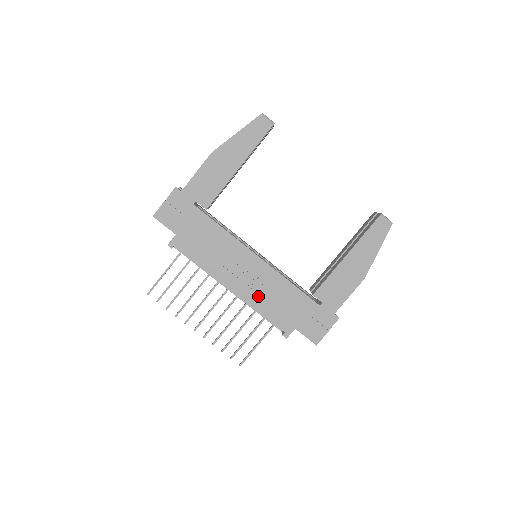
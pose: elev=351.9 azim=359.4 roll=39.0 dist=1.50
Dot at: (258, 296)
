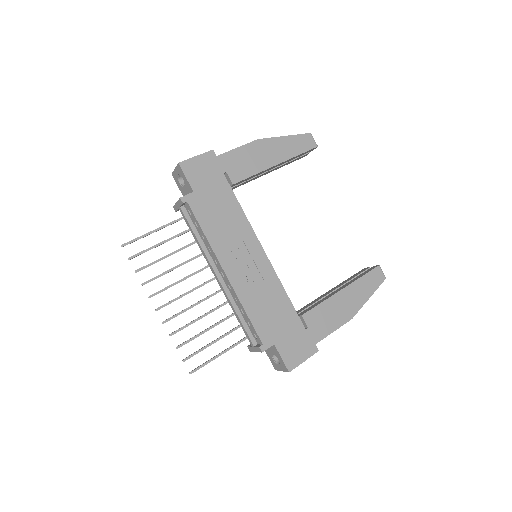
Dot at: (250, 293)
